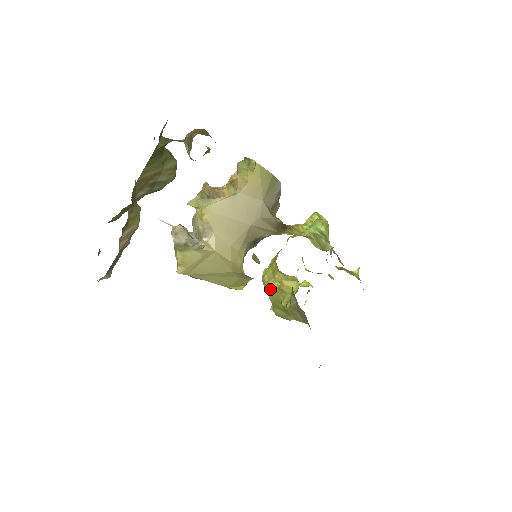
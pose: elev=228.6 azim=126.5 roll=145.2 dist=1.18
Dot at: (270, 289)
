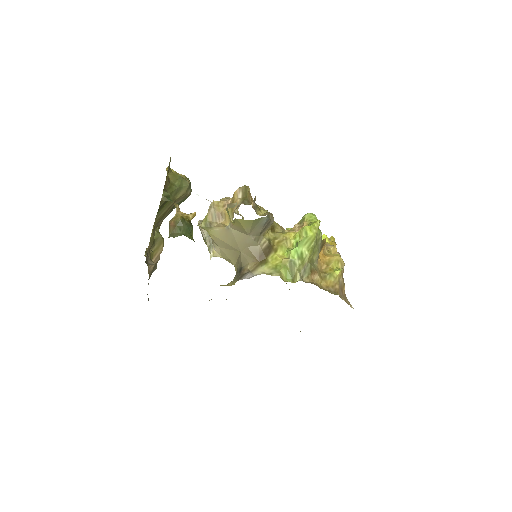
Dot at: occluded
